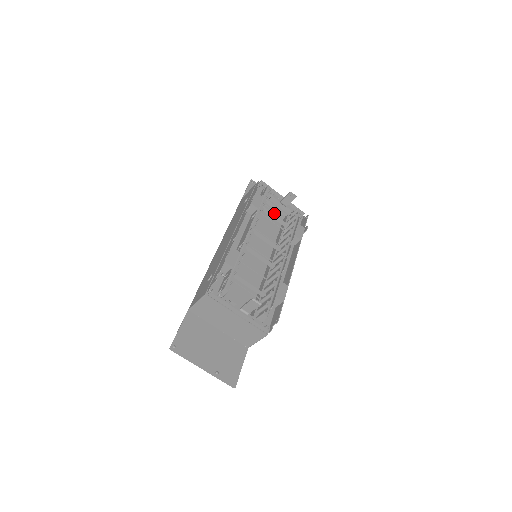
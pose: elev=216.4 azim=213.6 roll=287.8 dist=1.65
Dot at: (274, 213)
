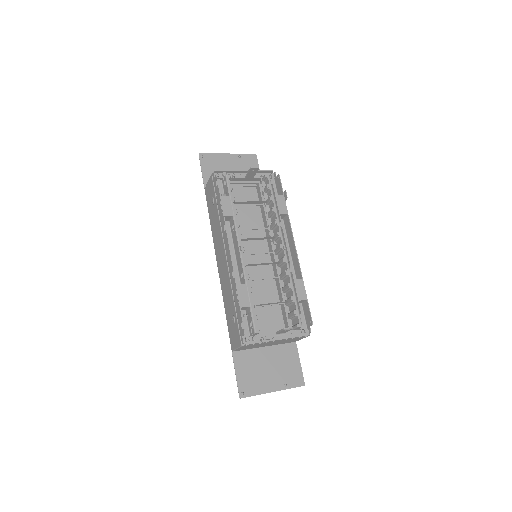
Dot at: (244, 188)
